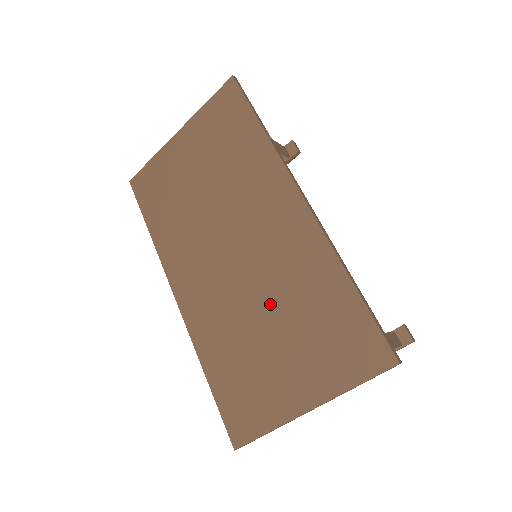
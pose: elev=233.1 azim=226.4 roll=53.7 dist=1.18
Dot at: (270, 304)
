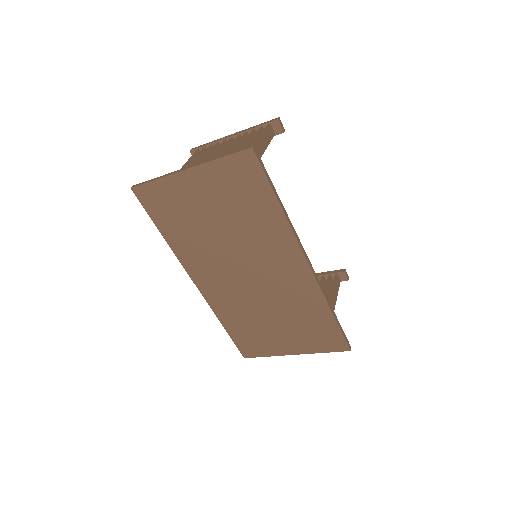
Dot at: (275, 309)
